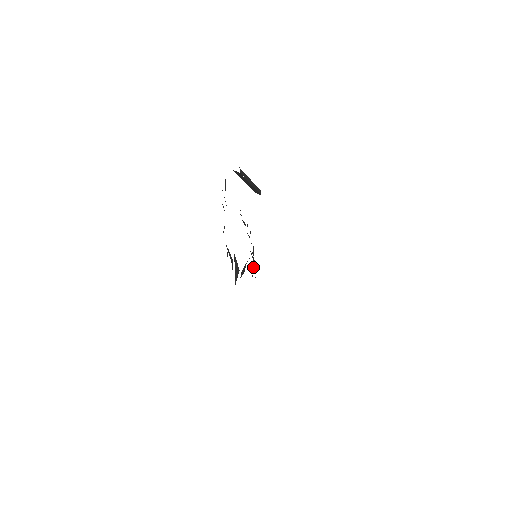
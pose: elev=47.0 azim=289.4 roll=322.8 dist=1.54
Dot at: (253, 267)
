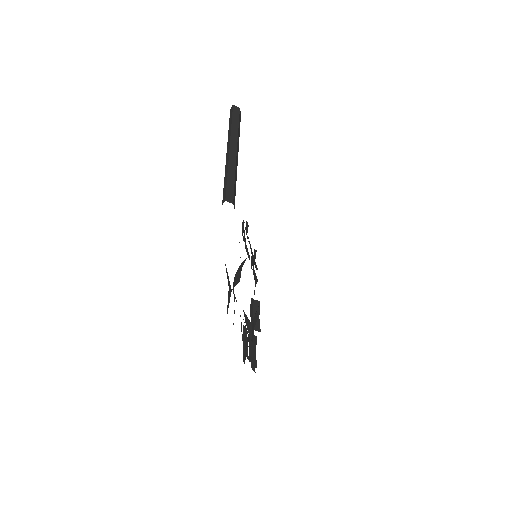
Dot at: occluded
